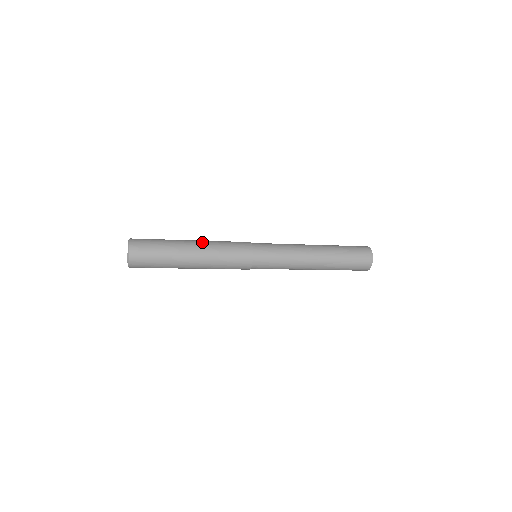
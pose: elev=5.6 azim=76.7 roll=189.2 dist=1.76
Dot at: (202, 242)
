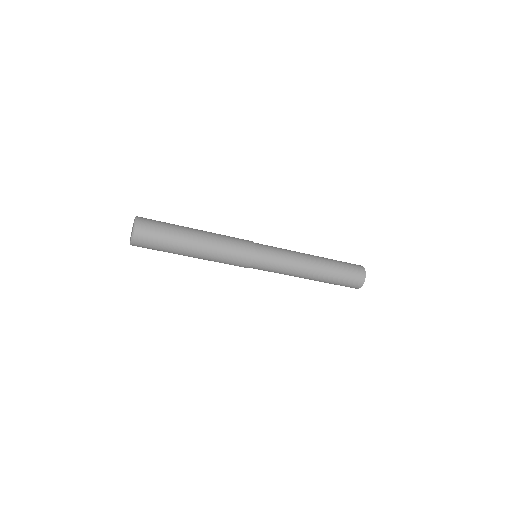
Dot at: (207, 234)
